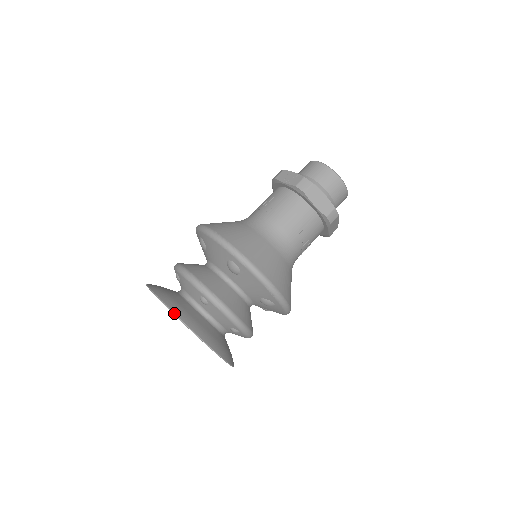
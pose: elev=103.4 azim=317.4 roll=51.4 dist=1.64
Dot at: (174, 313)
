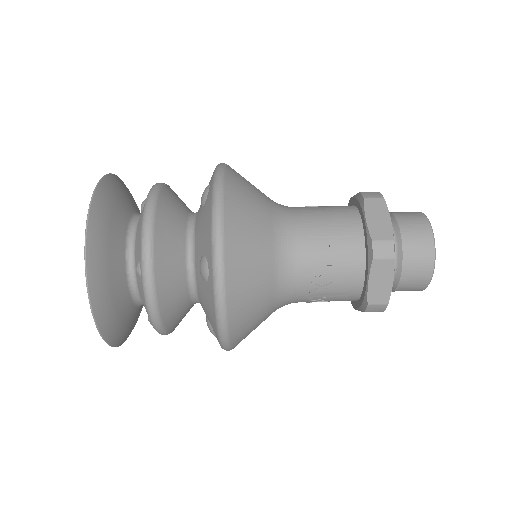
Dot at: (102, 178)
